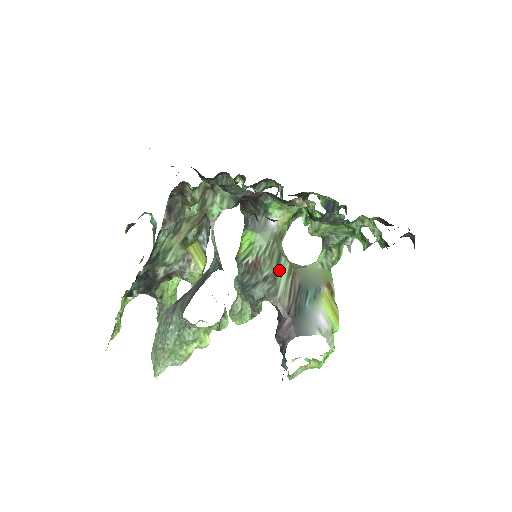
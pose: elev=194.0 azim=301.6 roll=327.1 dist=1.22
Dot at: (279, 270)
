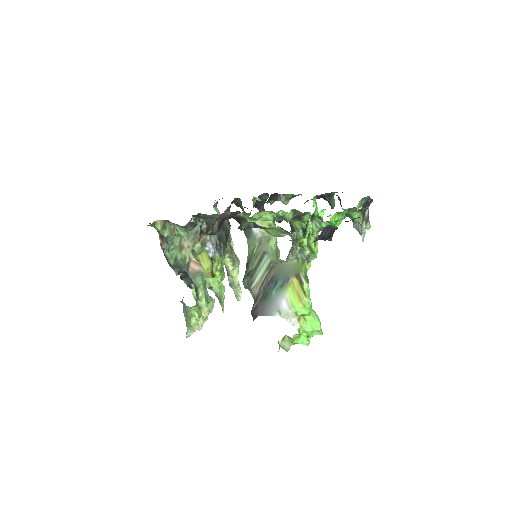
Dot at: (259, 266)
